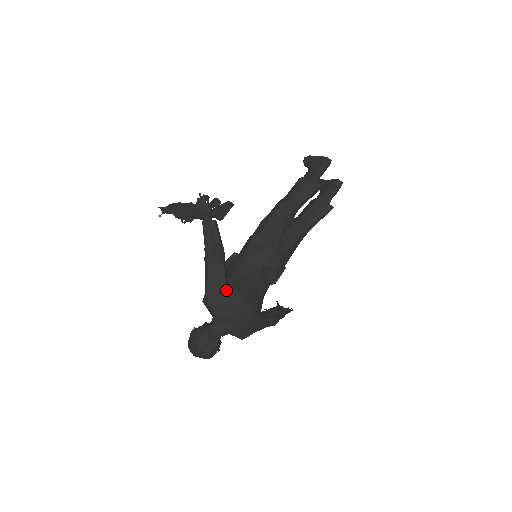
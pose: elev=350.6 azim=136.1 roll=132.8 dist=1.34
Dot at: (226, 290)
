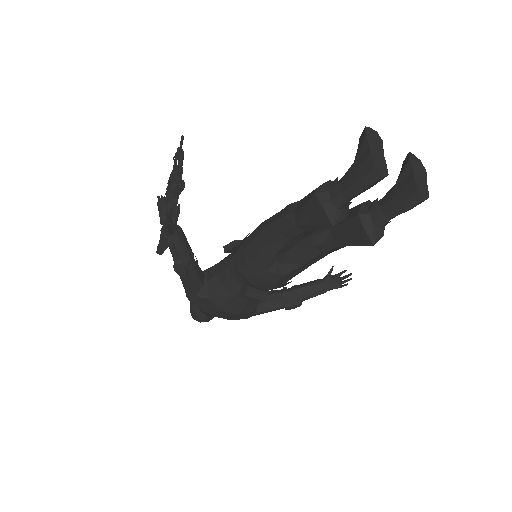
Dot at: (196, 296)
